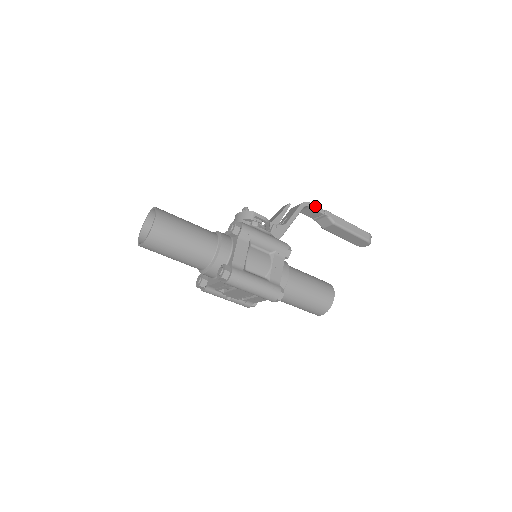
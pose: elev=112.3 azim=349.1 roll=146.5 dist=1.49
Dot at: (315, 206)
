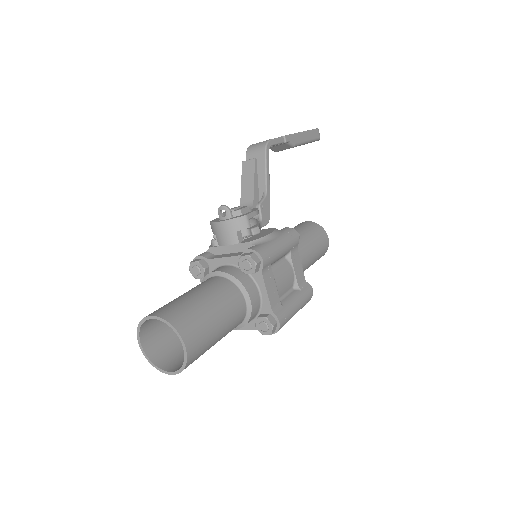
Dot at: (275, 140)
